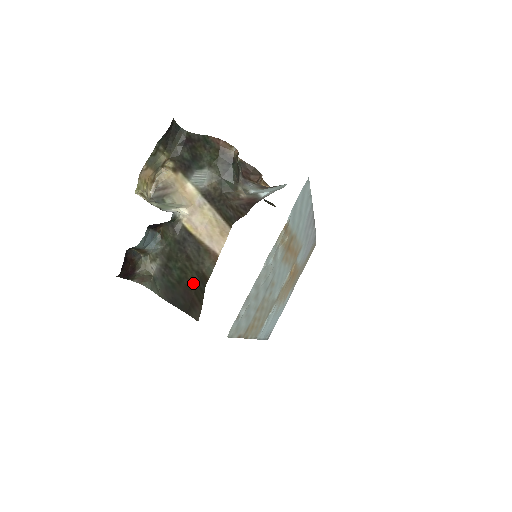
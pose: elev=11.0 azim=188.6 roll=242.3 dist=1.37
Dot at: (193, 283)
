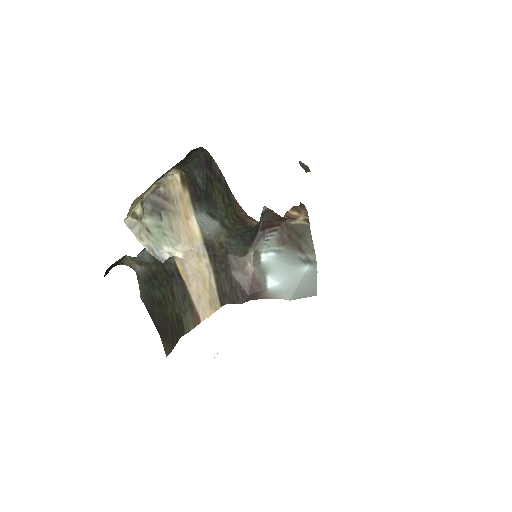
Dot at: (171, 320)
